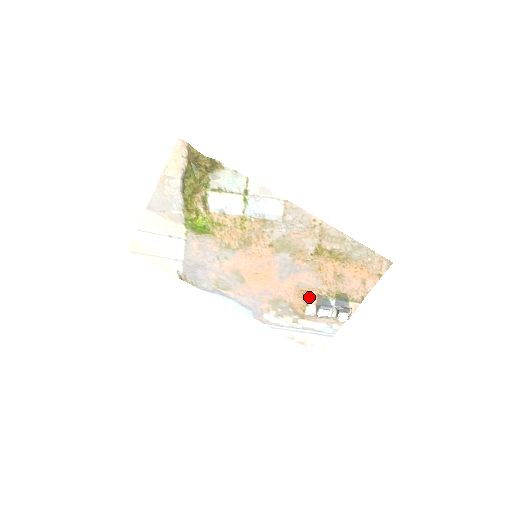
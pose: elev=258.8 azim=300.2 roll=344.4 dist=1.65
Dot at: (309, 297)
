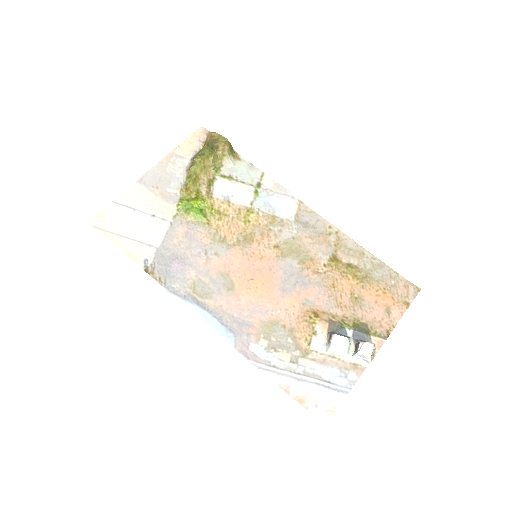
Dot at: (318, 321)
